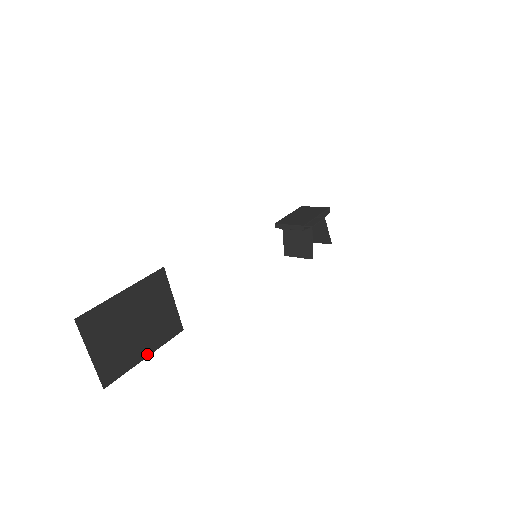
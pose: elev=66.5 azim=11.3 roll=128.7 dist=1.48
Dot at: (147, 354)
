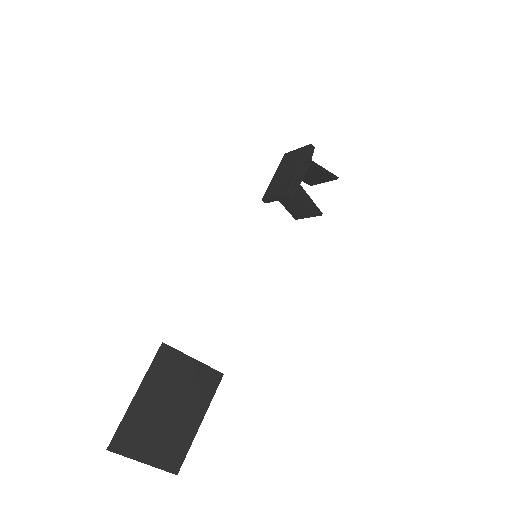
Dot at: (200, 420)
